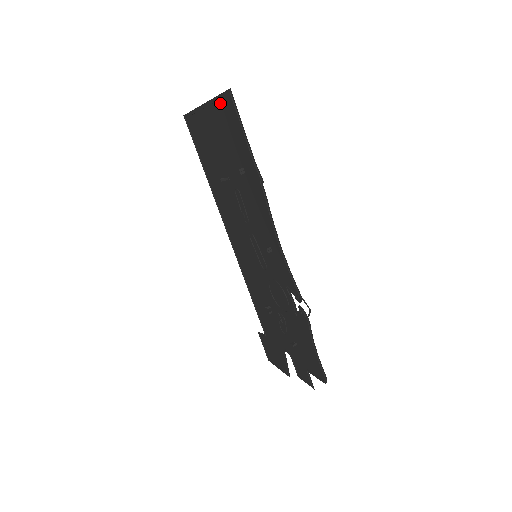
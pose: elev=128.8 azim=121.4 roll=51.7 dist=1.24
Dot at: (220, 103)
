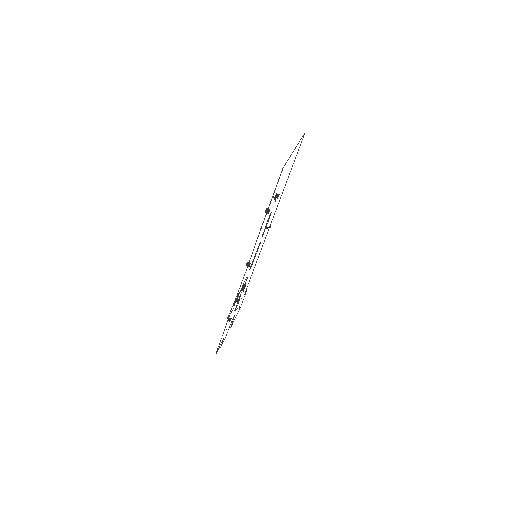
Dot at: occluded
